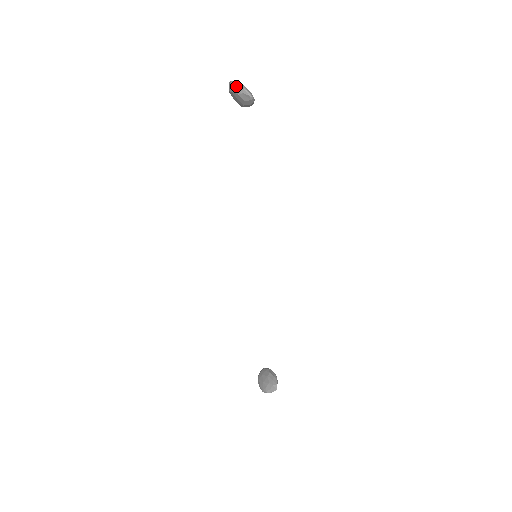
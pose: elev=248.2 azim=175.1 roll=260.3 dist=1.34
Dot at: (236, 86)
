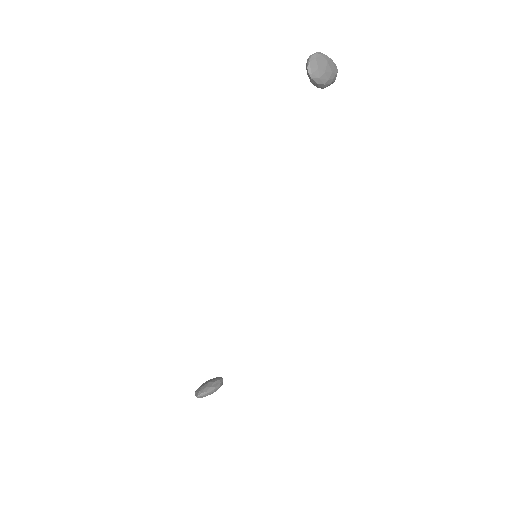
Dot at: (310, 55)
